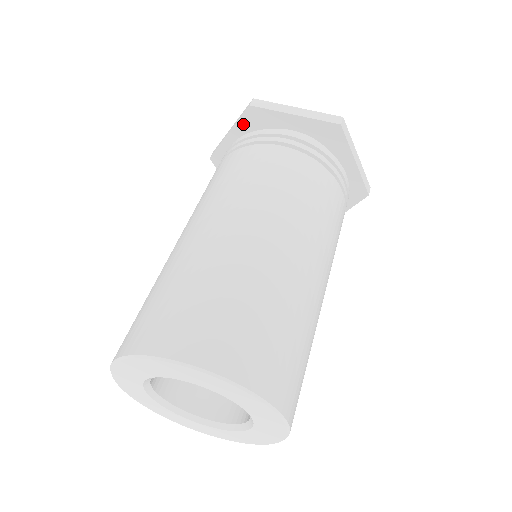
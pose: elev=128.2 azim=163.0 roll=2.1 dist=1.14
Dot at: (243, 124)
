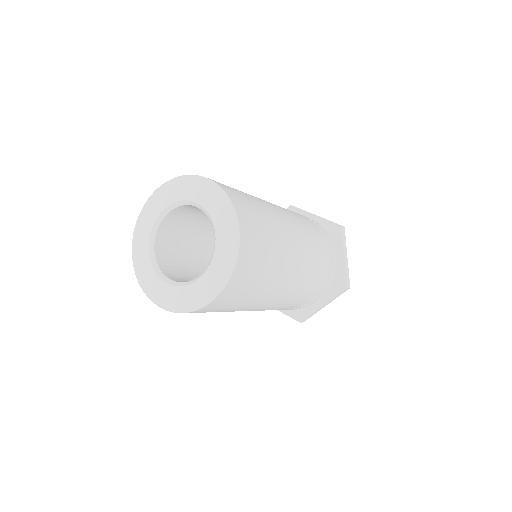
Dot at: occluded
